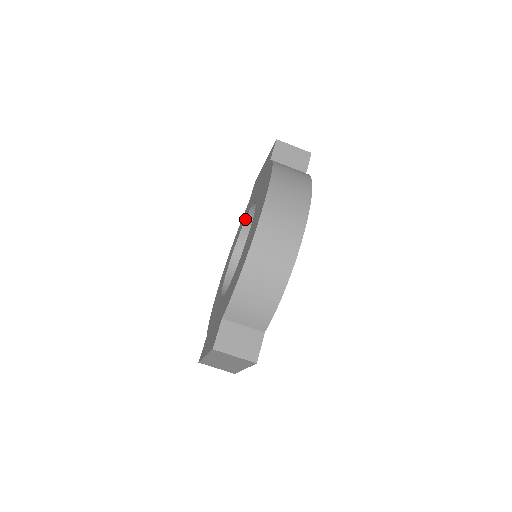
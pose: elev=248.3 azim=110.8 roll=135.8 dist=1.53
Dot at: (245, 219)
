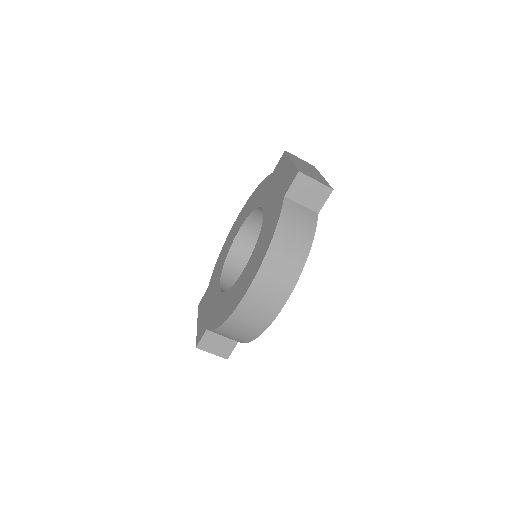
Dot at: (259, 207)
